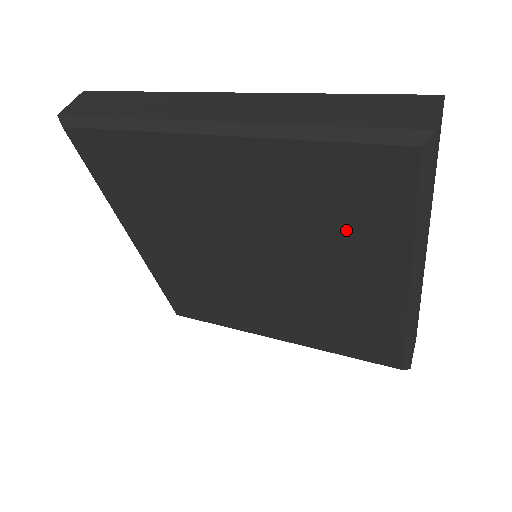
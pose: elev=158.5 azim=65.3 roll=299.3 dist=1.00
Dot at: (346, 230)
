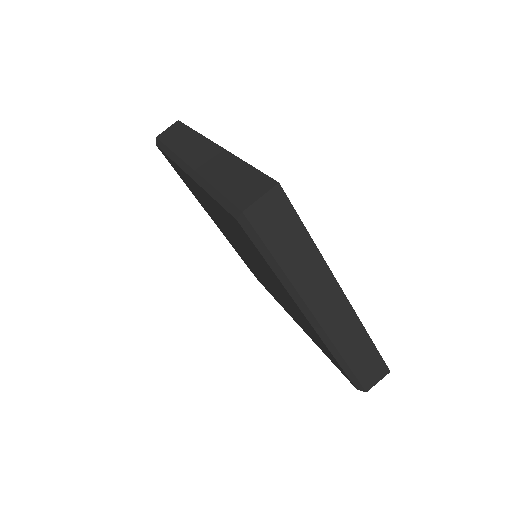
Dot at: (258, 259)
